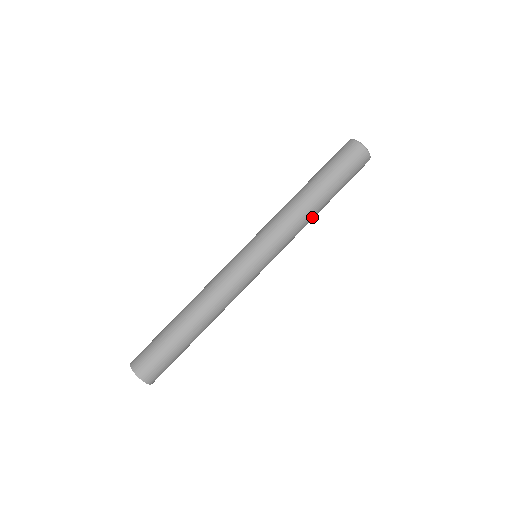
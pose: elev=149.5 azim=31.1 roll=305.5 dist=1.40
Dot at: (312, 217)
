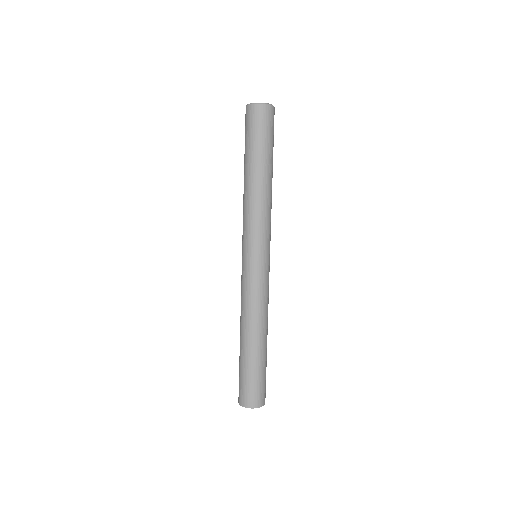
Dot at: (271, 192)
